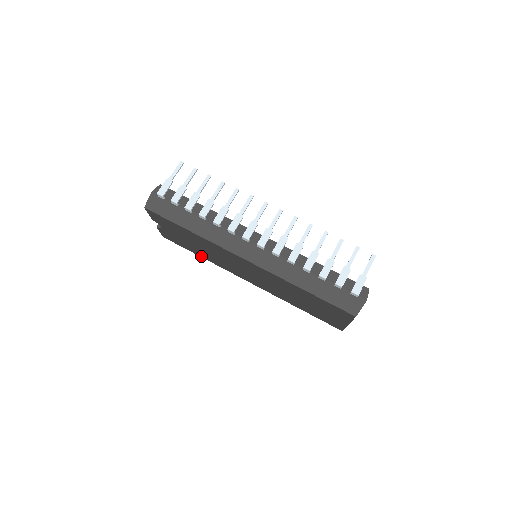
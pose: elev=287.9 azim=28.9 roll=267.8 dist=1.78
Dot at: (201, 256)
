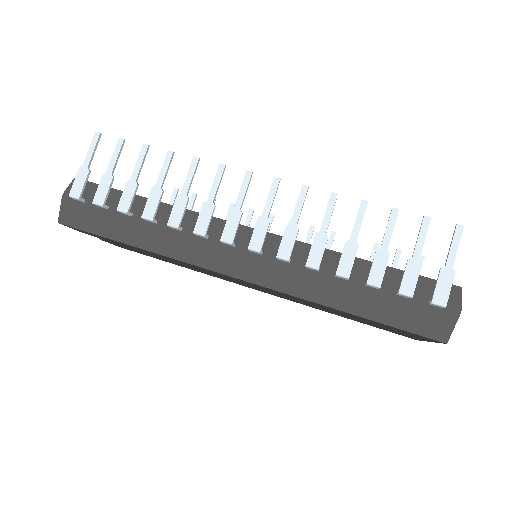
Dot at: (178, 265)
